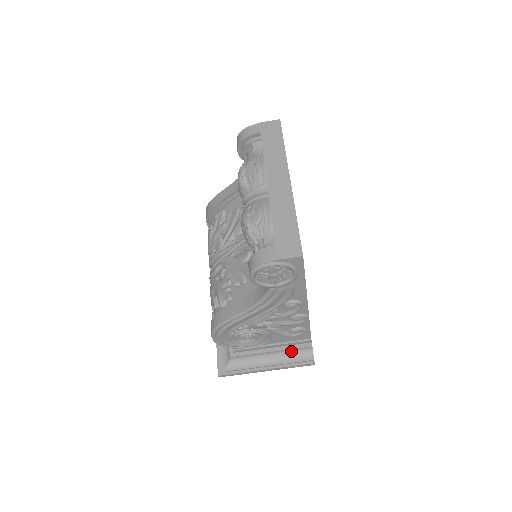
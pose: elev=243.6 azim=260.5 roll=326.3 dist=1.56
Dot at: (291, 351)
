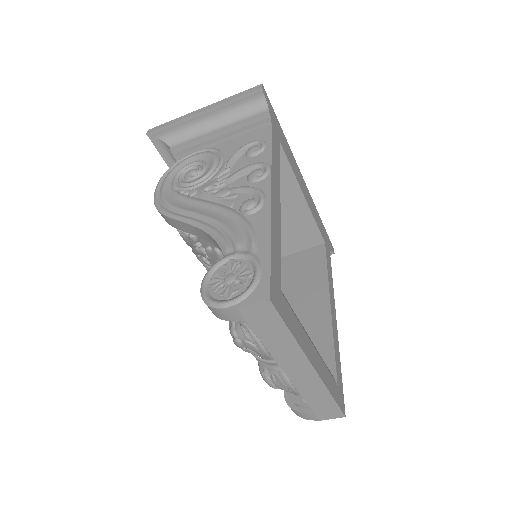
Dot at: occluded
